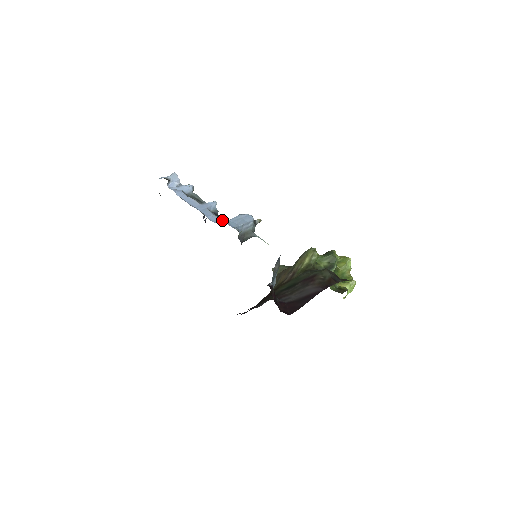
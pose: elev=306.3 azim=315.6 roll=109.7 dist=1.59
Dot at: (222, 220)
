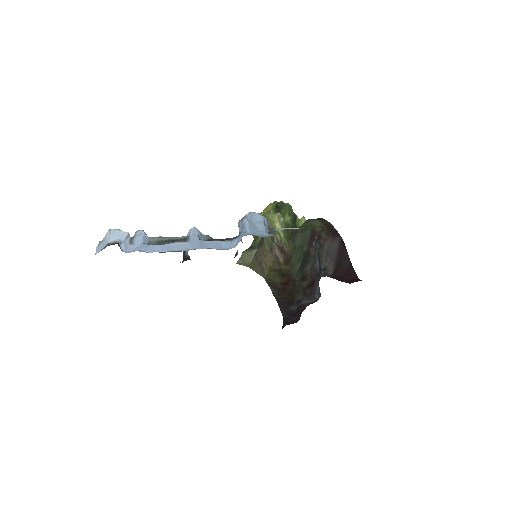
Dot at: (236, 239)
